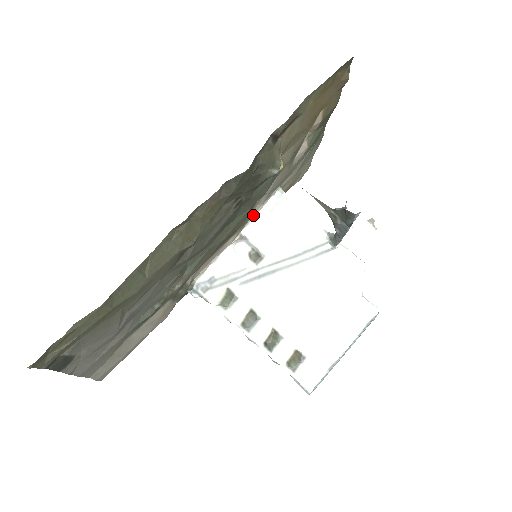
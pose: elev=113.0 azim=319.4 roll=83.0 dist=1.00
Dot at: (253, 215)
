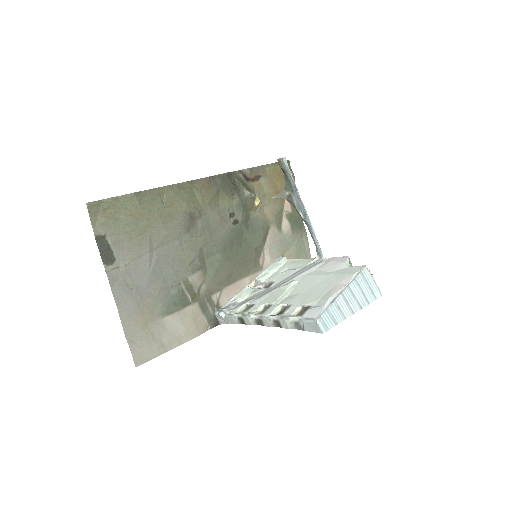
Dot at: (263, 269)
